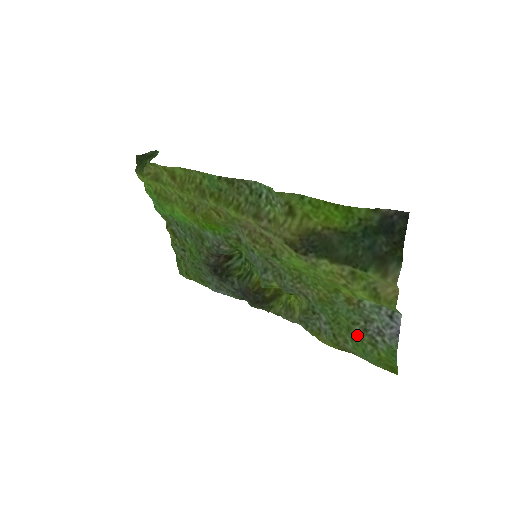
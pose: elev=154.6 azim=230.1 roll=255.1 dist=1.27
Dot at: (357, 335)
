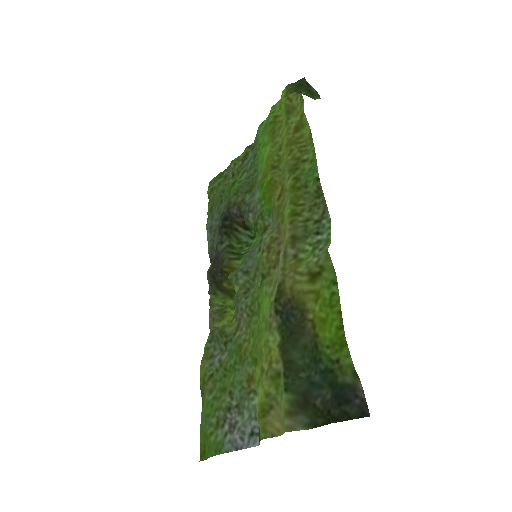
Dot at: (221, 402)
